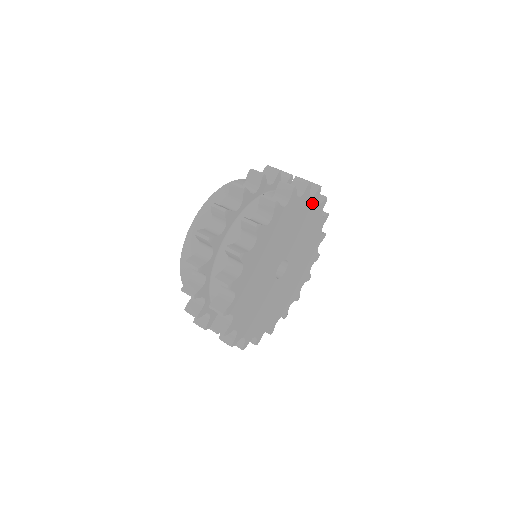
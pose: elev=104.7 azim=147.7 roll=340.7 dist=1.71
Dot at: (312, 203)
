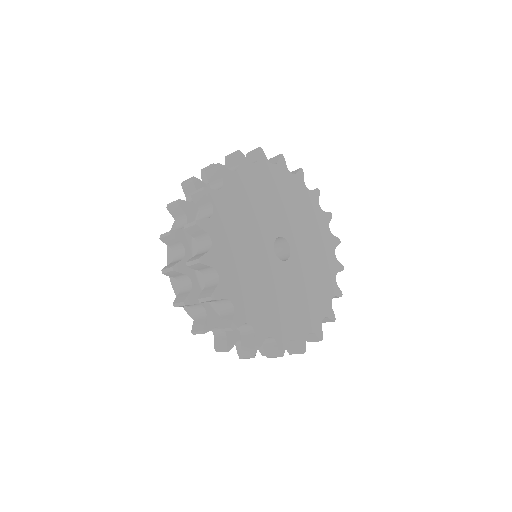
Dot at: (246, 172)
